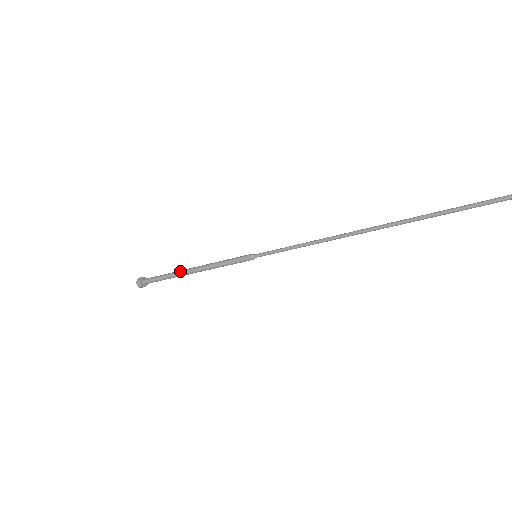
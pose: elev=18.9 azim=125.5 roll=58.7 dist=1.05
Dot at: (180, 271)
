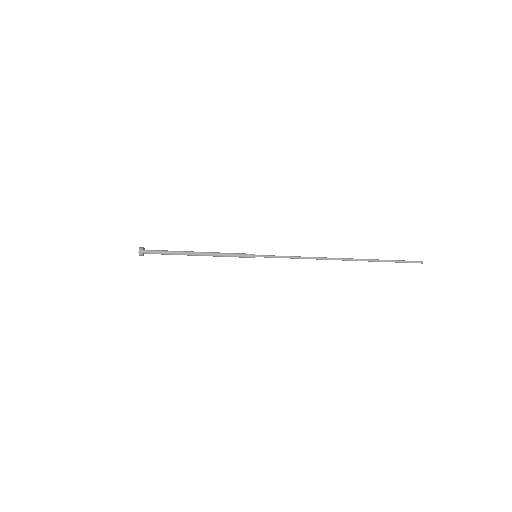
Dot at: (187, 251)
